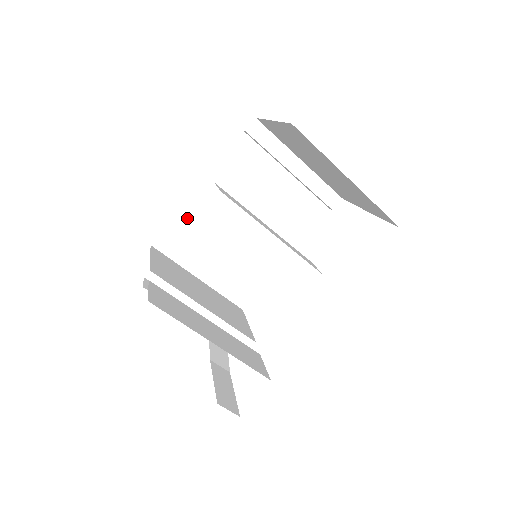
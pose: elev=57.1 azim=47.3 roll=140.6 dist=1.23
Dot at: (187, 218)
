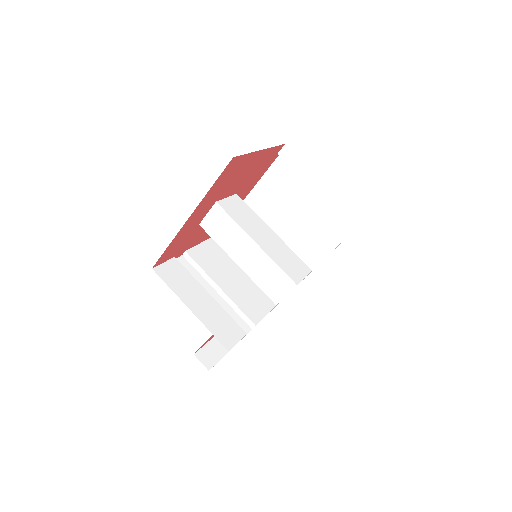
Dot at: occluded
